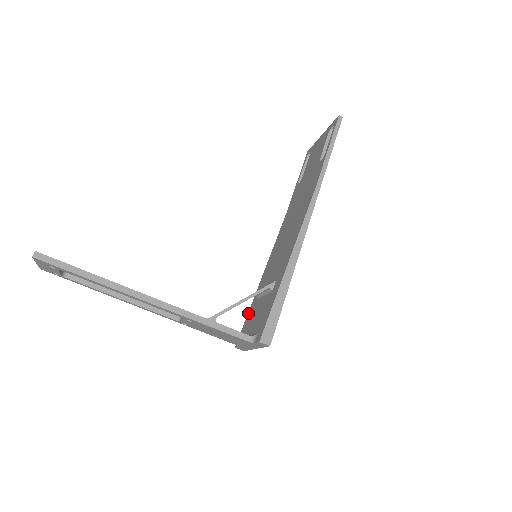
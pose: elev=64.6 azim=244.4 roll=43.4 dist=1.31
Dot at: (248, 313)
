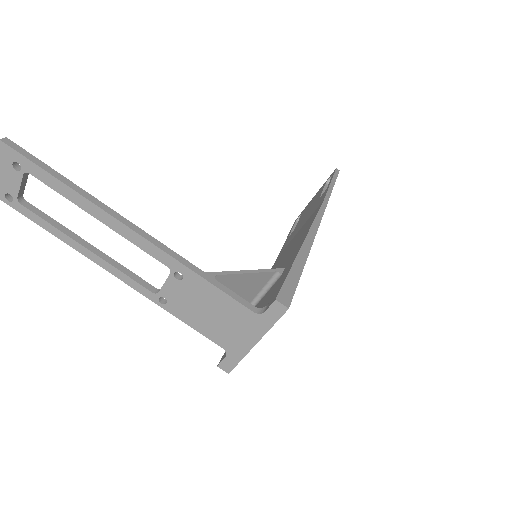
Dot at: occluded
